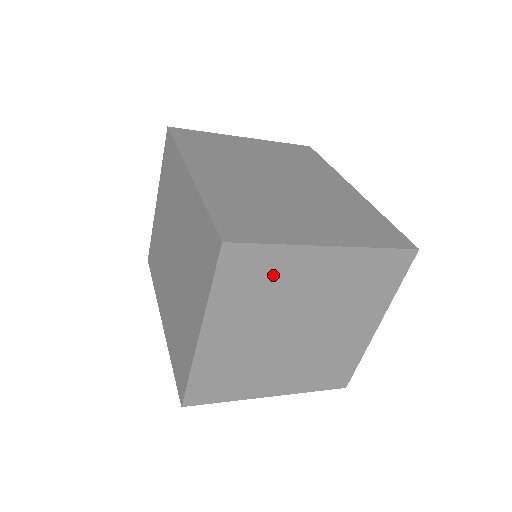
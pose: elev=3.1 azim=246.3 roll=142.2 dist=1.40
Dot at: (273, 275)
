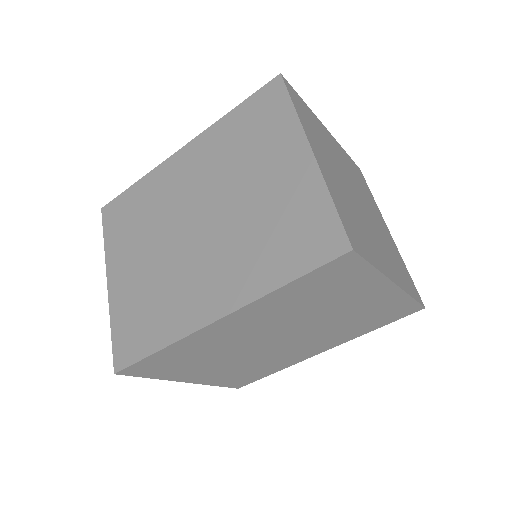
Dot at: (316, 127)
